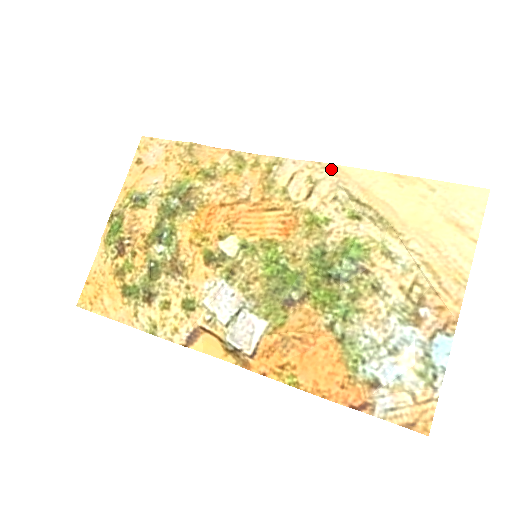
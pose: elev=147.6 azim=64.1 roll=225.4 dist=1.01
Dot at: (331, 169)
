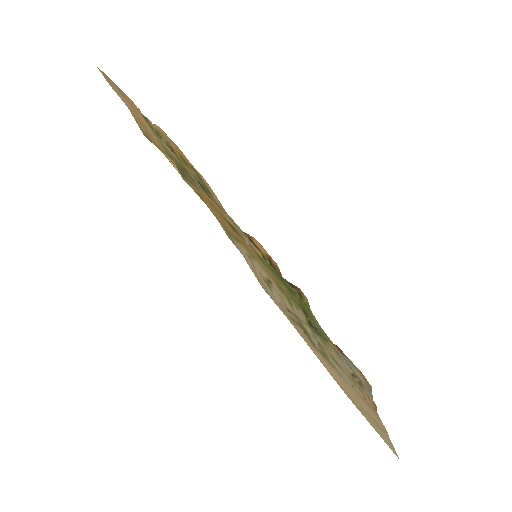
Dot at: (274, 301)
